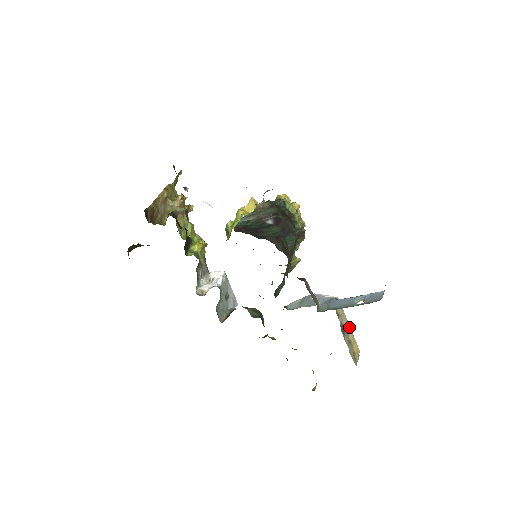
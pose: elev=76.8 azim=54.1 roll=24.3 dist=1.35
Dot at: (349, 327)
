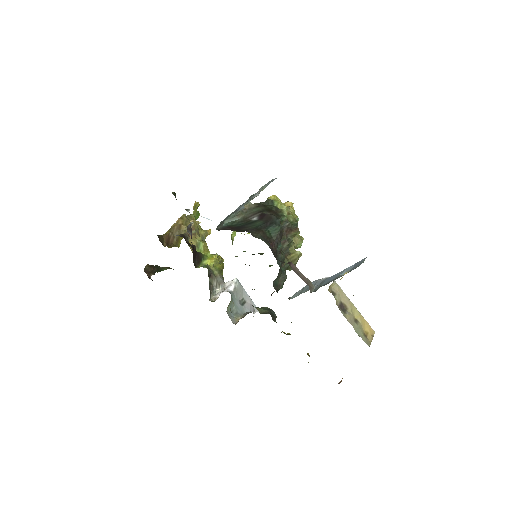
Dot at: (353, 307)
